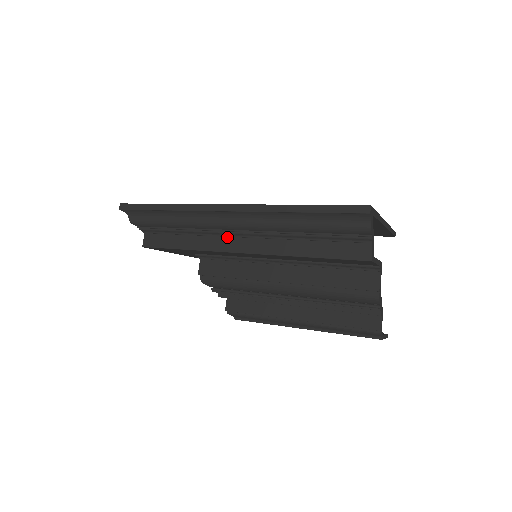
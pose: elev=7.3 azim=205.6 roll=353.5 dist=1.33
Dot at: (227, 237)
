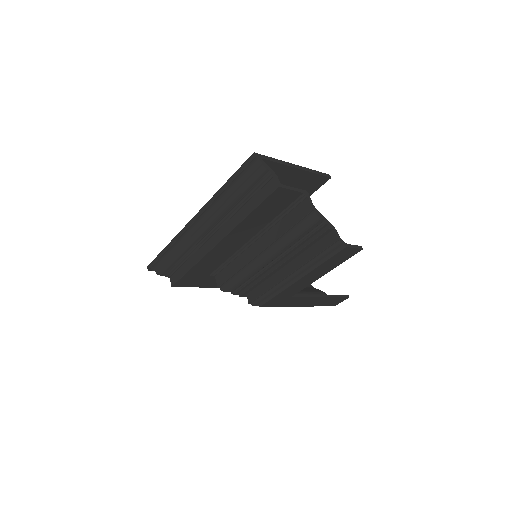
Dot at: (207, 241)
